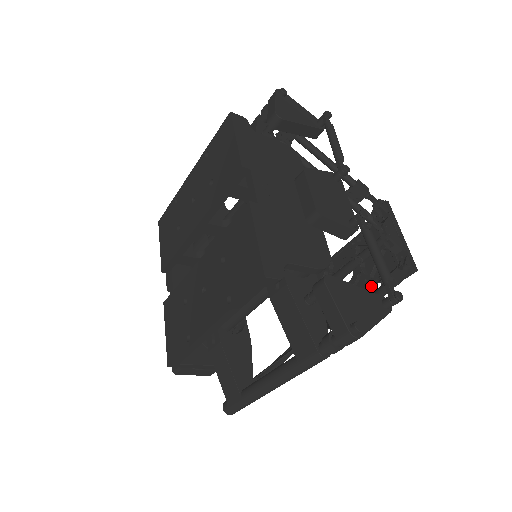
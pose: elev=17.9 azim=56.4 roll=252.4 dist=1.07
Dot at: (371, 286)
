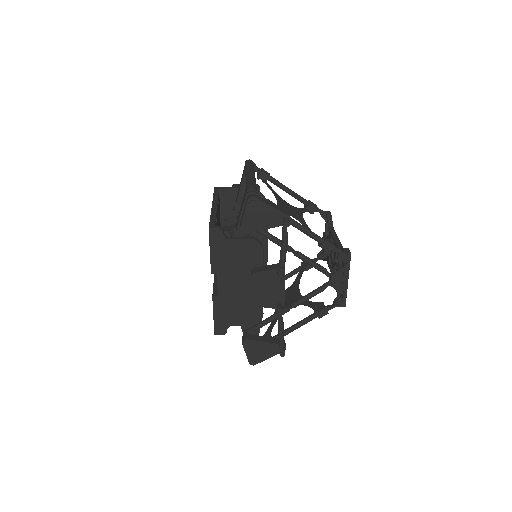
Dot at: (314, 302)
